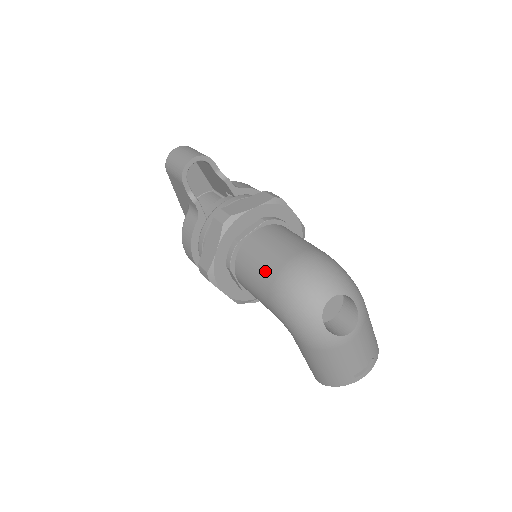
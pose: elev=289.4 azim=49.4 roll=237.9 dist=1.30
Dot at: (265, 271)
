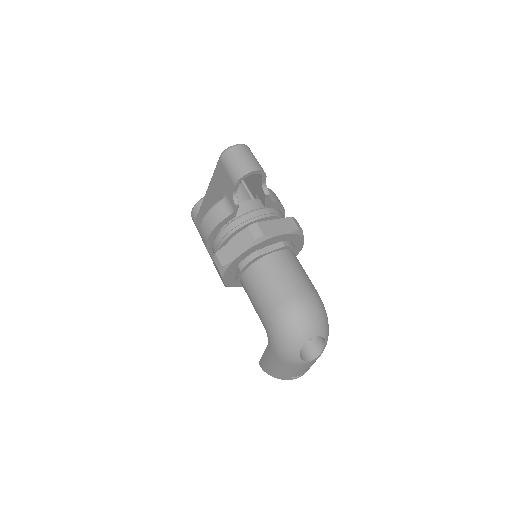
Dot at: (274, 294)
